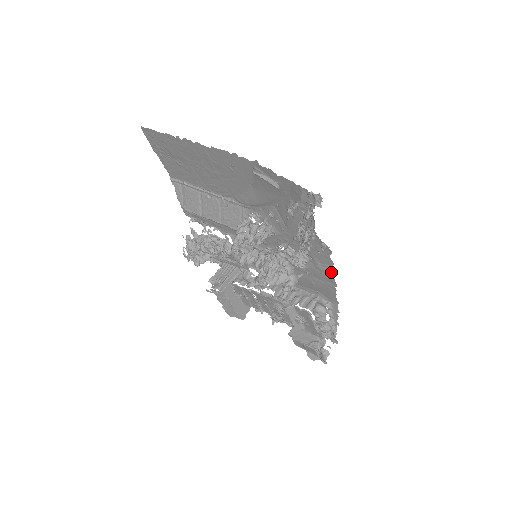
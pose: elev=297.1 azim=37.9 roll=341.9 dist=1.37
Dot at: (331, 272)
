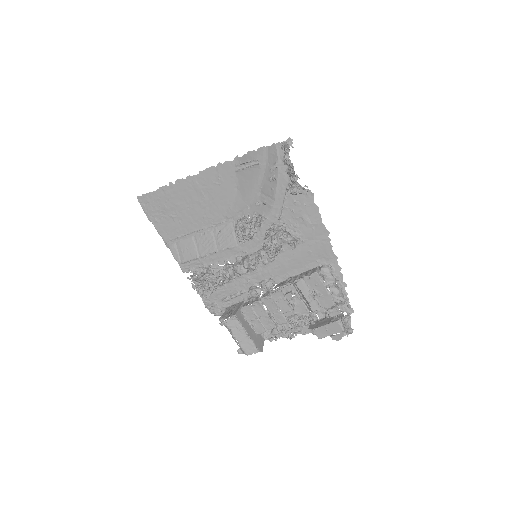
Dot at: (320, 220)
